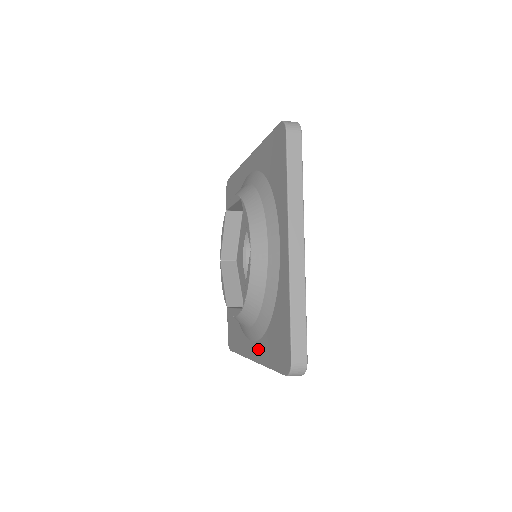
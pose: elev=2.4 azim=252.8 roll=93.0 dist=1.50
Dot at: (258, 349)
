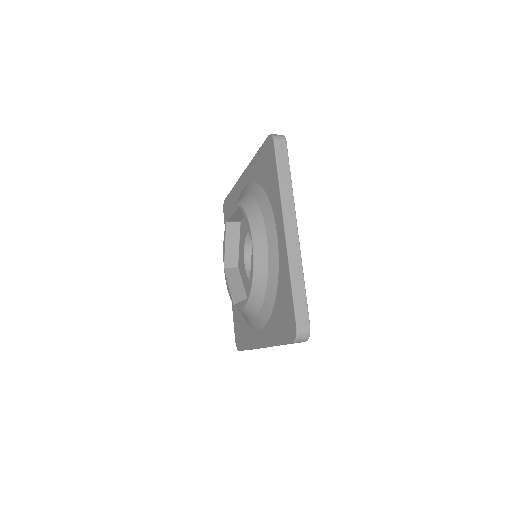
Dot at: (265, 334)
